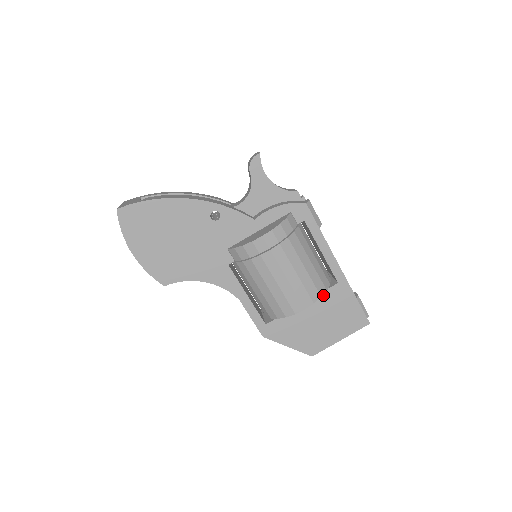
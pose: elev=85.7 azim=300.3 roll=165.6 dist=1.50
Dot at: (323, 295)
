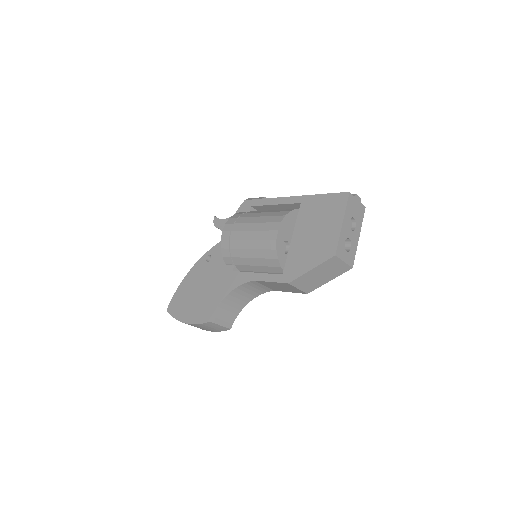
Dot at: (299, 219)
